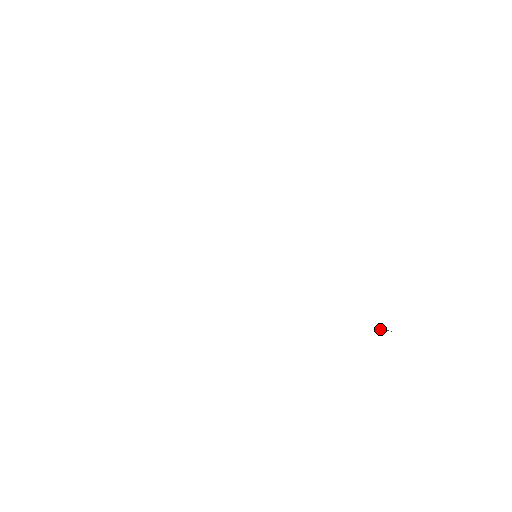
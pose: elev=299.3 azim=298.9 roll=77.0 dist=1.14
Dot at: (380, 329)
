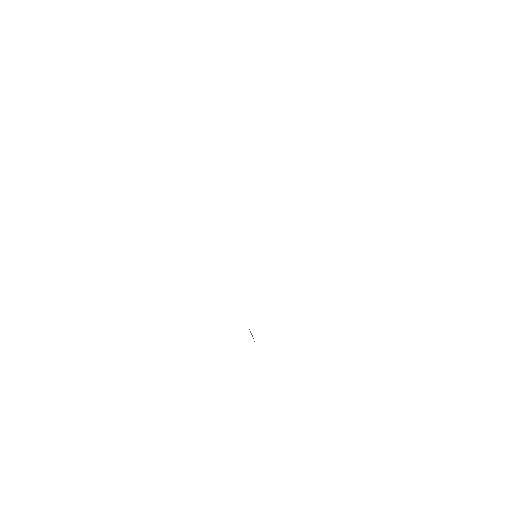
Dot at: (250, 332)
